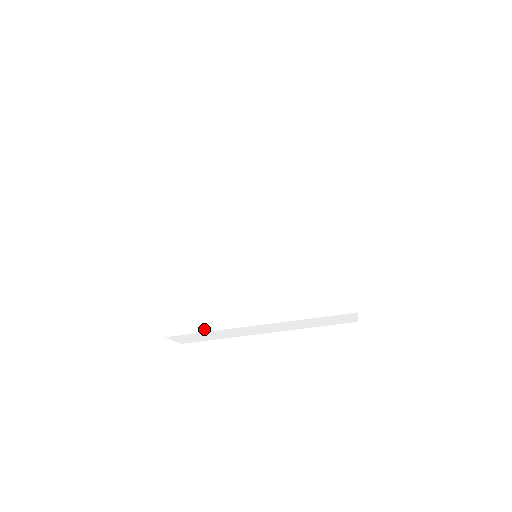
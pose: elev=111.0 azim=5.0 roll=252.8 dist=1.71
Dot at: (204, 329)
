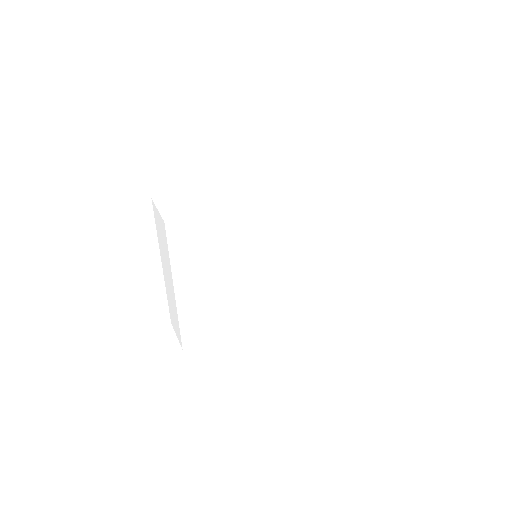
Dot at: (218, 337)
